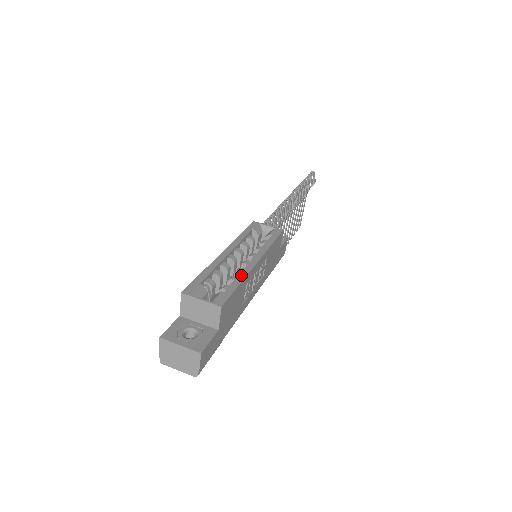
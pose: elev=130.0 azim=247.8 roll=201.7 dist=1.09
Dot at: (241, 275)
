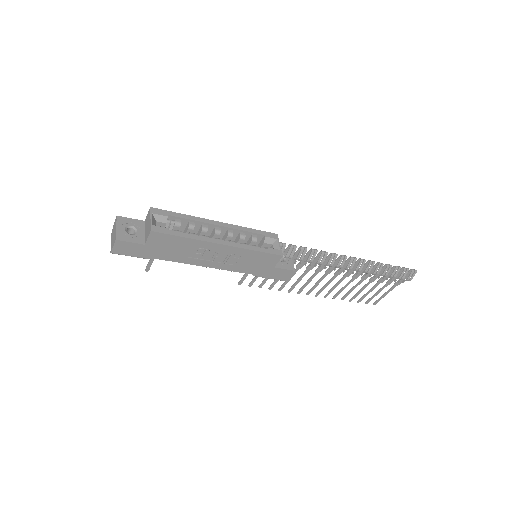
Dot at: (196, 236)
